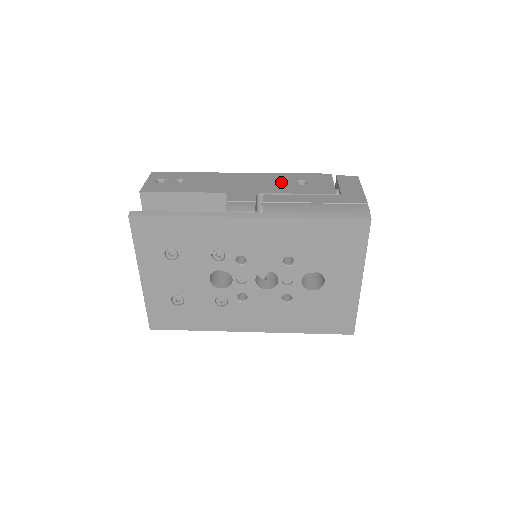
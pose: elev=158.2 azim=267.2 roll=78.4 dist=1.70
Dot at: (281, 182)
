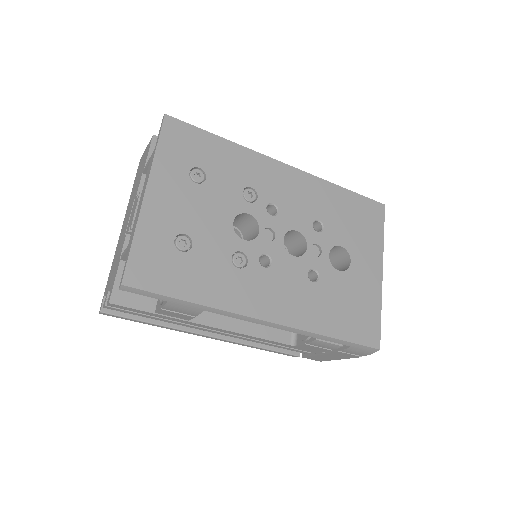
Dot at: occluded
